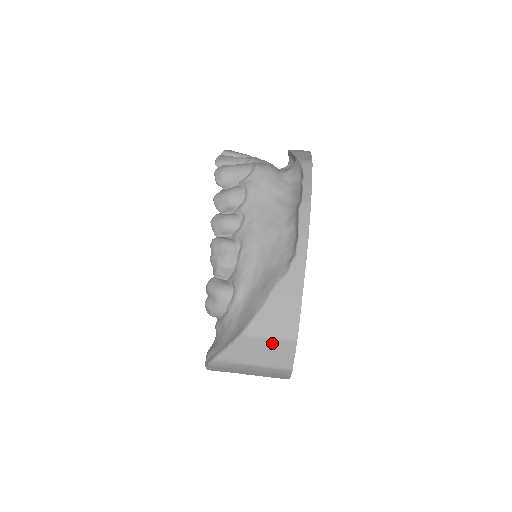
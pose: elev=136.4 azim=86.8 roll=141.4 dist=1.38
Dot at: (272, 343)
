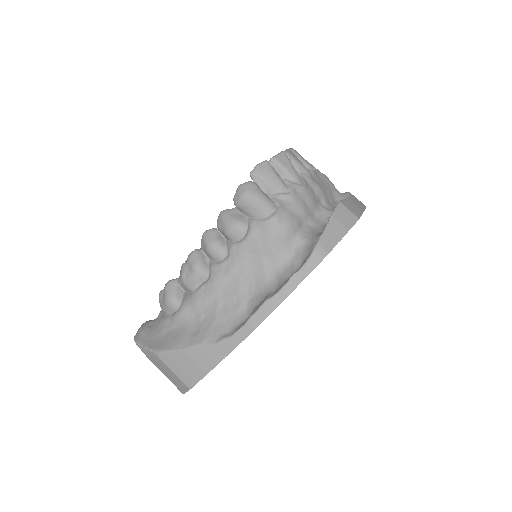
Dot at: (173, 375)
